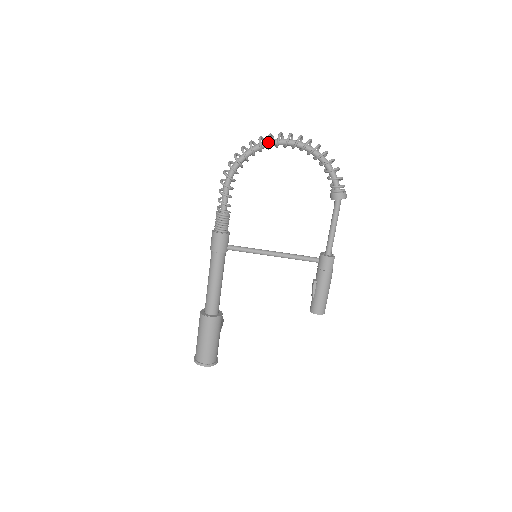
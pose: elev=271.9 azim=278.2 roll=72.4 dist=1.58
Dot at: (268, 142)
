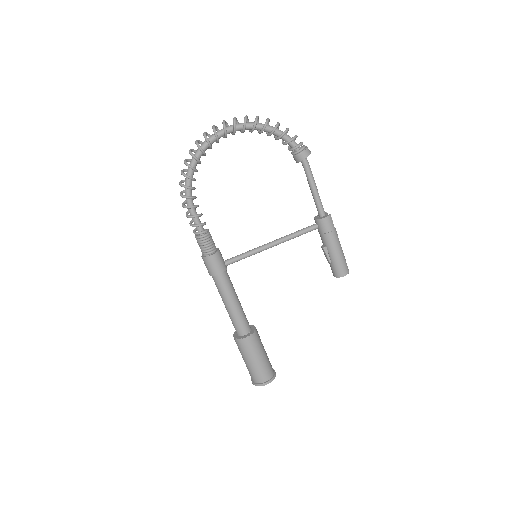
Dot at: (207, 142)
